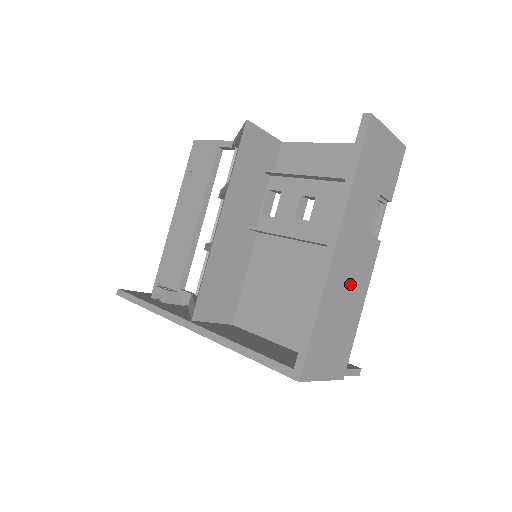
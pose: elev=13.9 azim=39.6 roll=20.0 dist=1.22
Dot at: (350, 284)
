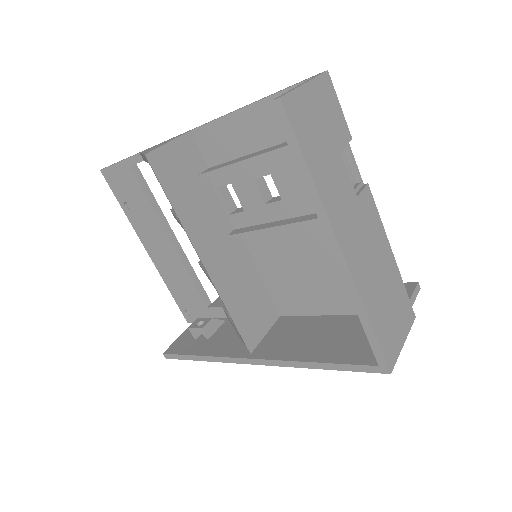
Dot at: (372, 255)
